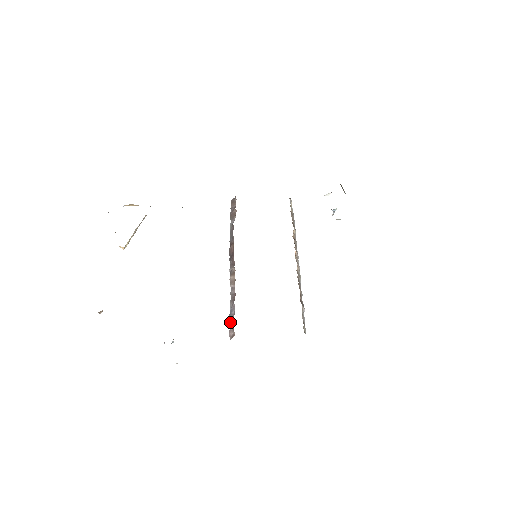
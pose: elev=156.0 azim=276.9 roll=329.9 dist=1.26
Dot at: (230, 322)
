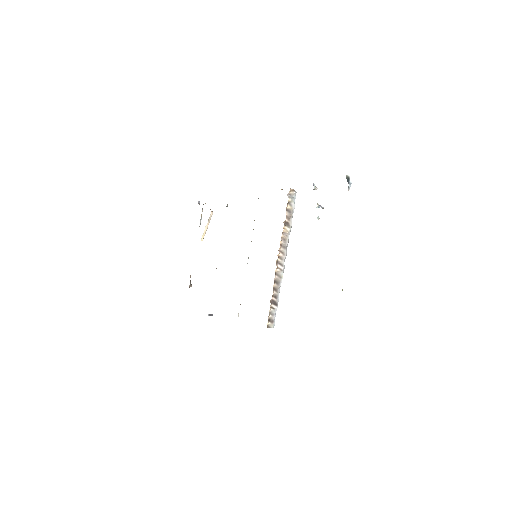
Dot at: occluded
